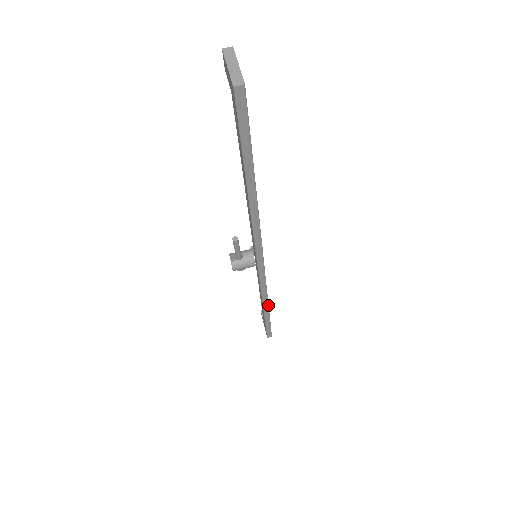
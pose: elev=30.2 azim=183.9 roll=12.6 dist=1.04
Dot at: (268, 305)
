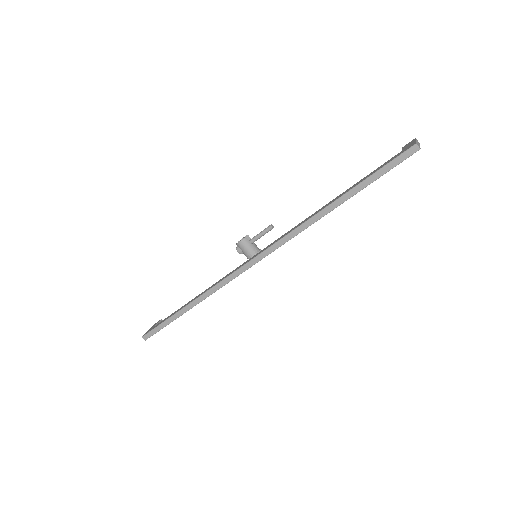
Dot at: occluded
